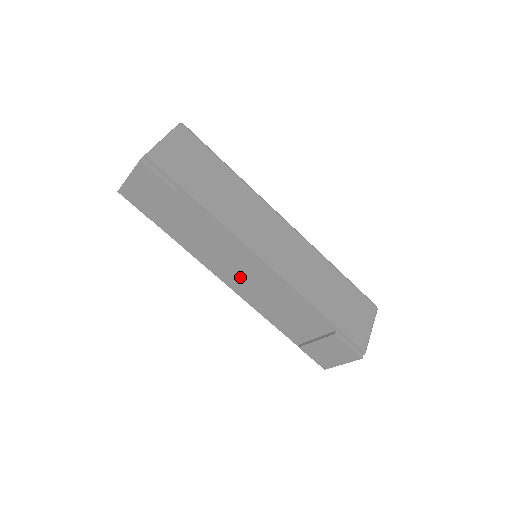
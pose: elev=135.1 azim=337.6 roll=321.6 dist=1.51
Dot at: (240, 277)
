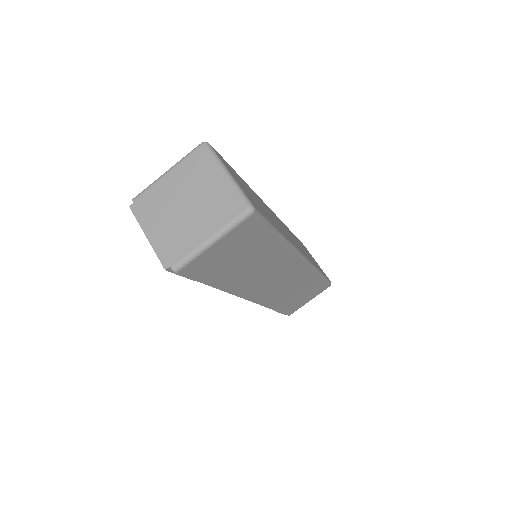
Dot at: occluded
